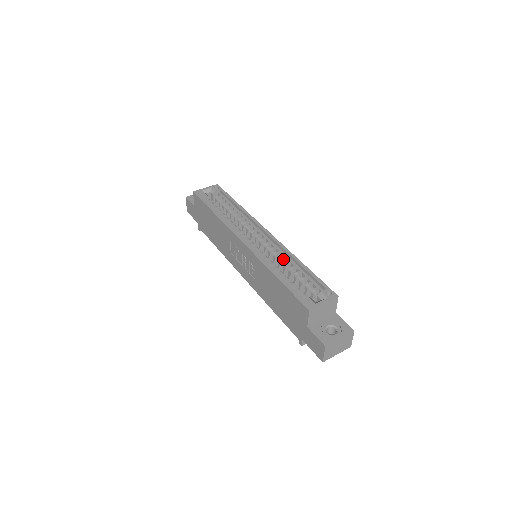
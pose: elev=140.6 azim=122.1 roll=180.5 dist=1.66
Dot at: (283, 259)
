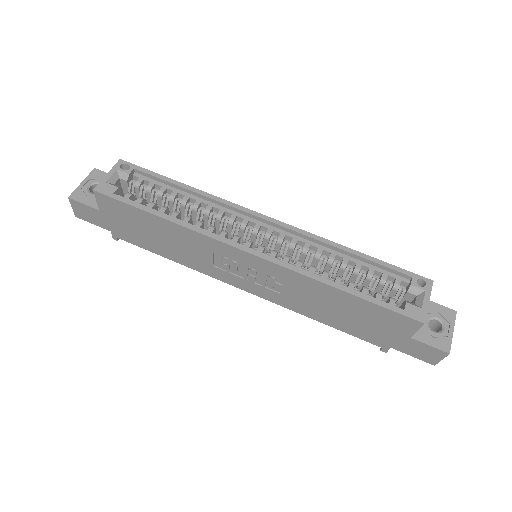
Dot at: (321, 254)
